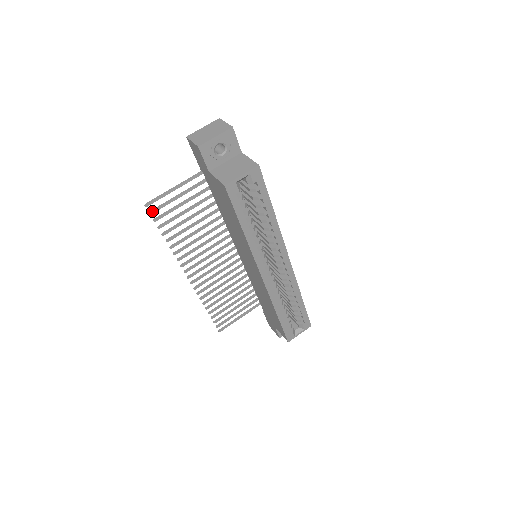
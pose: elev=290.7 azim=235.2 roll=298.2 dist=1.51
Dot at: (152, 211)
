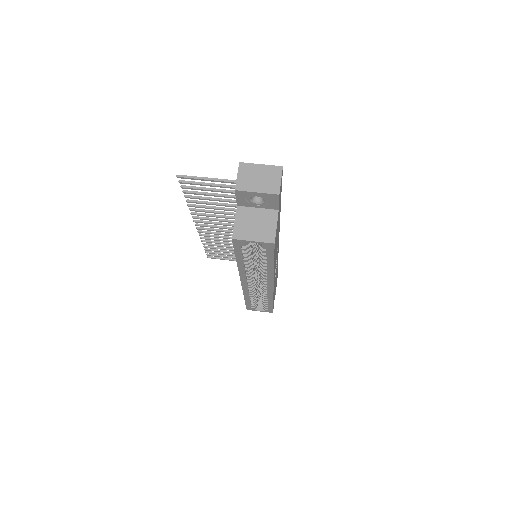
Dot at: (182, 182)
